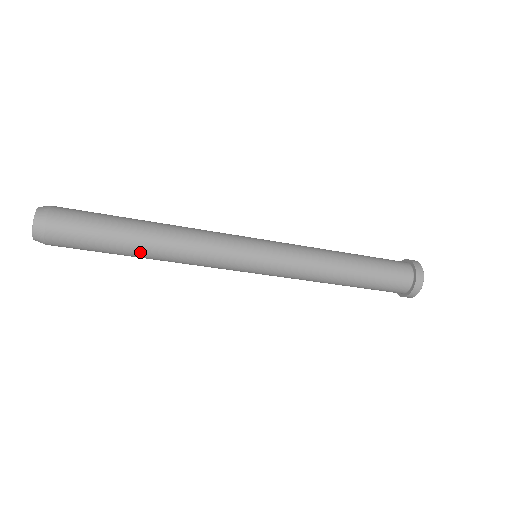
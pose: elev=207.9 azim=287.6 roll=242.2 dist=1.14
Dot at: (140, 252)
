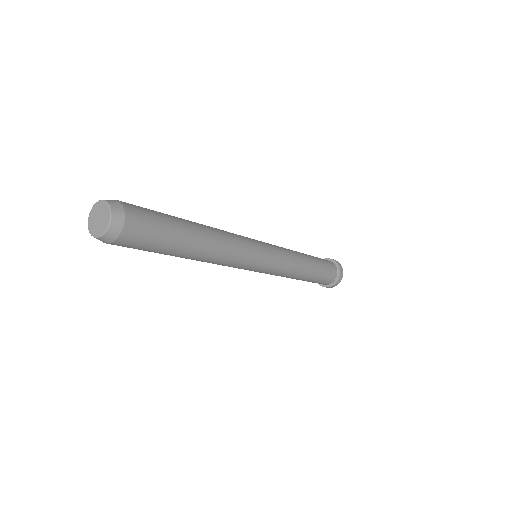
Dot at: (182, 257)
